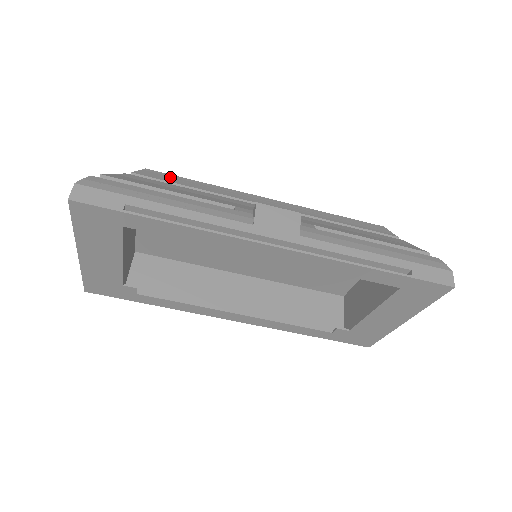
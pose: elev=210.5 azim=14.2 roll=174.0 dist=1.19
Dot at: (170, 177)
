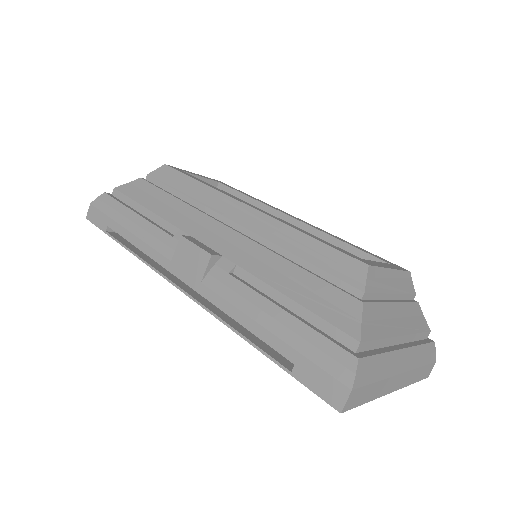
Dot at: (174, 176)
